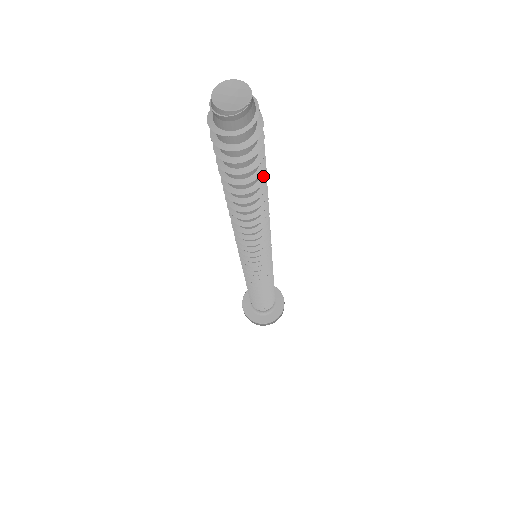
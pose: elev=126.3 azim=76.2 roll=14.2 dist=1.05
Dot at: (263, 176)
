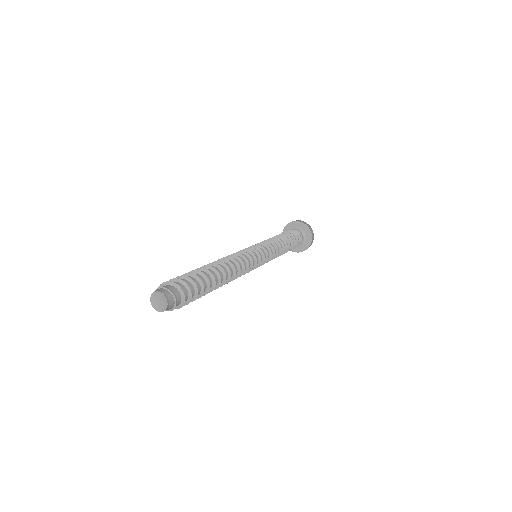
Dot at: (205, 293)
